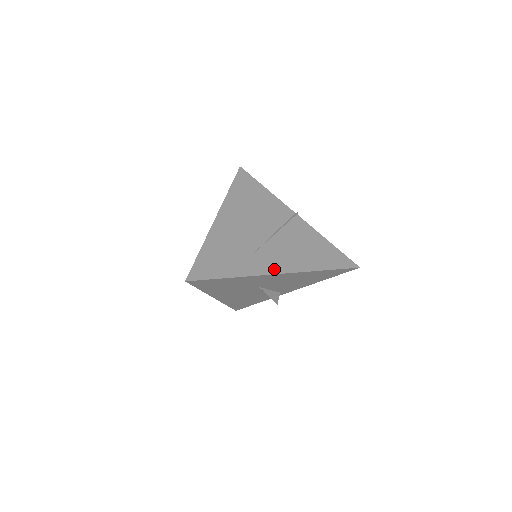
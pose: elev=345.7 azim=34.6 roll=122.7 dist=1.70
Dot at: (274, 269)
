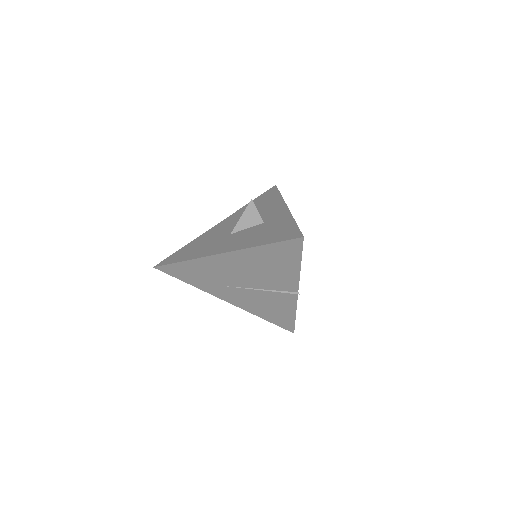
Dot at: (227, 299)
